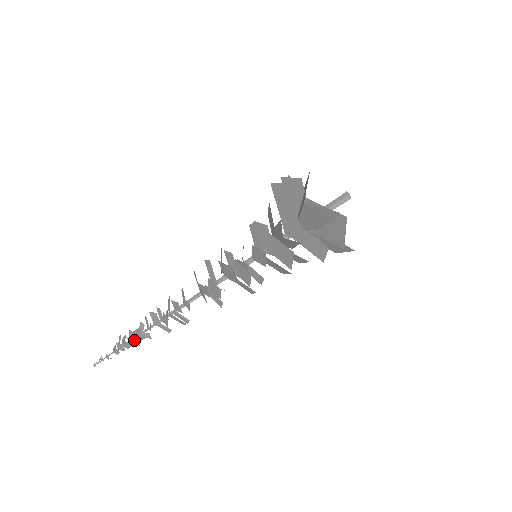
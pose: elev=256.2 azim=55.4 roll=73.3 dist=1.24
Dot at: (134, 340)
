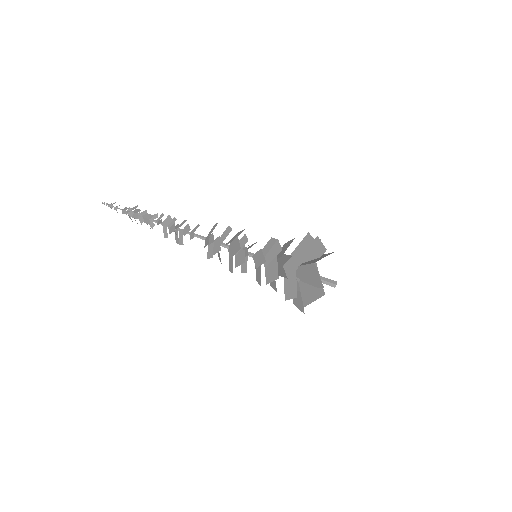
Dot at: (142, 218)
